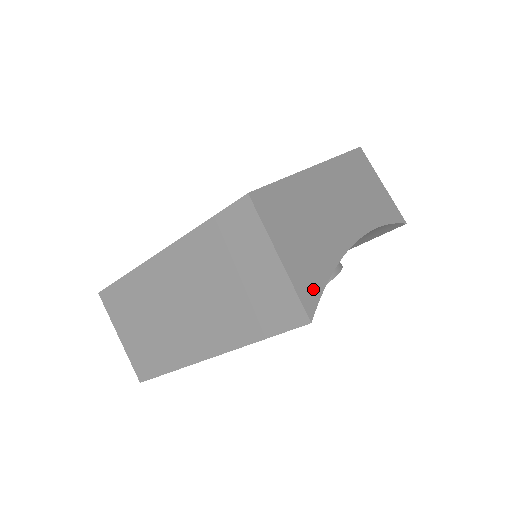
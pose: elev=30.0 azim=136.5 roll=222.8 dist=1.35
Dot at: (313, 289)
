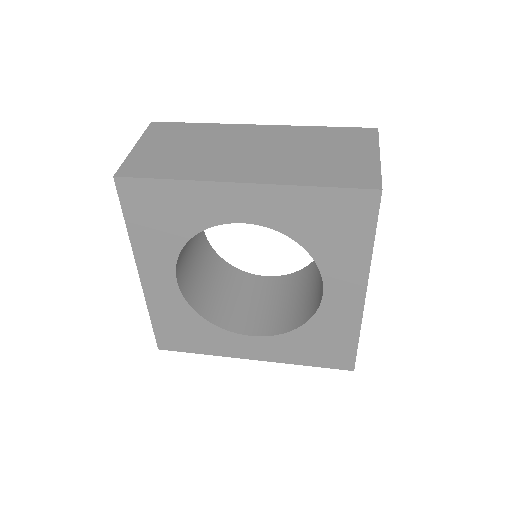
Dot at: occluded
